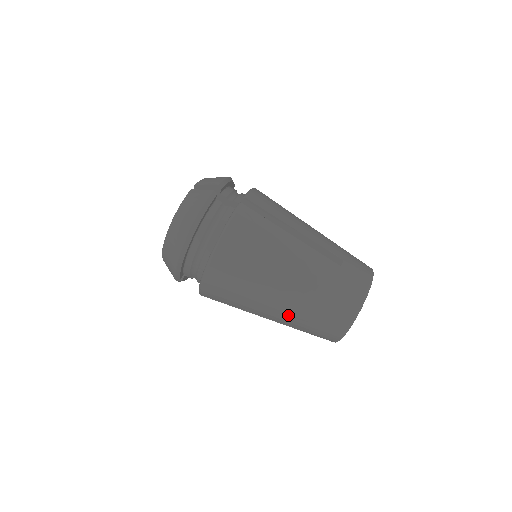
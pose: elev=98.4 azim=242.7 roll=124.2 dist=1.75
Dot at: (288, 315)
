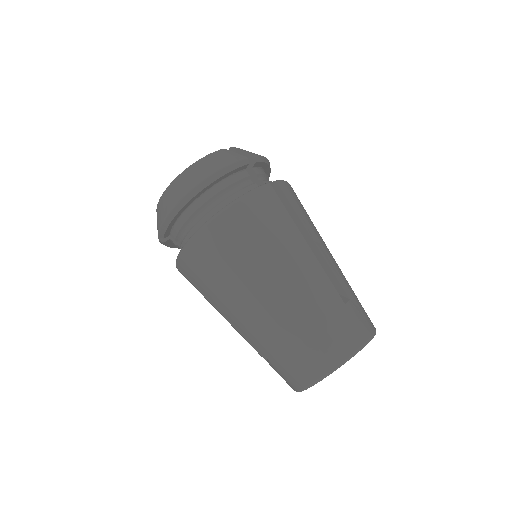
Dot at: (261, 330)
